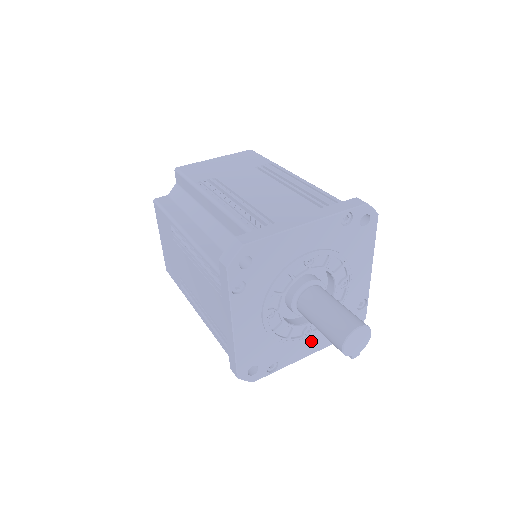
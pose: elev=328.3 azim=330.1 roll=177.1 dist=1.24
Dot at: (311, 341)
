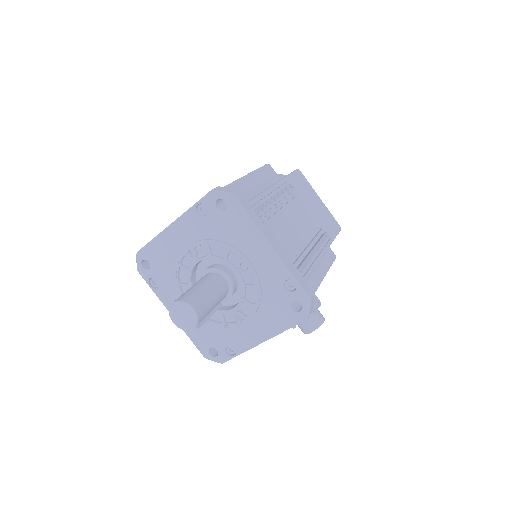
Dot at: (255, 327)
